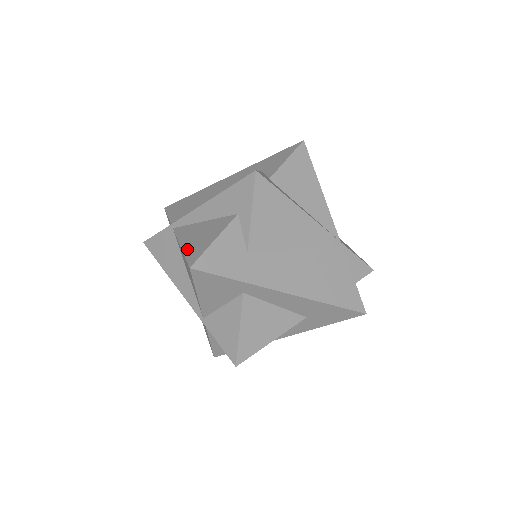
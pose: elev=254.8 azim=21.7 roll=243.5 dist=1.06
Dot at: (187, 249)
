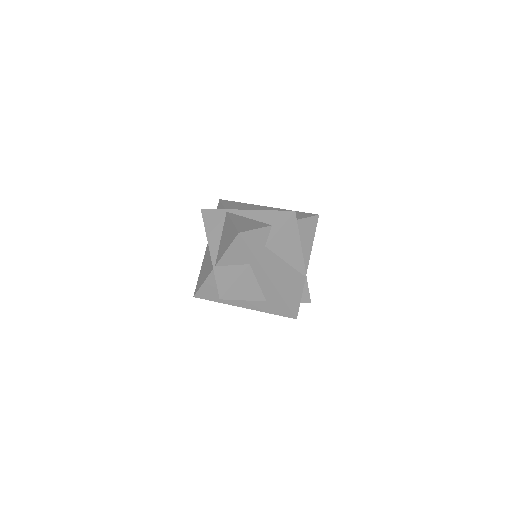
Dot at: (237, 225)
